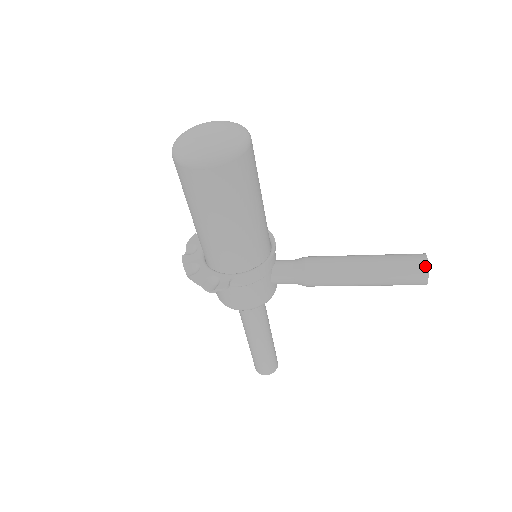
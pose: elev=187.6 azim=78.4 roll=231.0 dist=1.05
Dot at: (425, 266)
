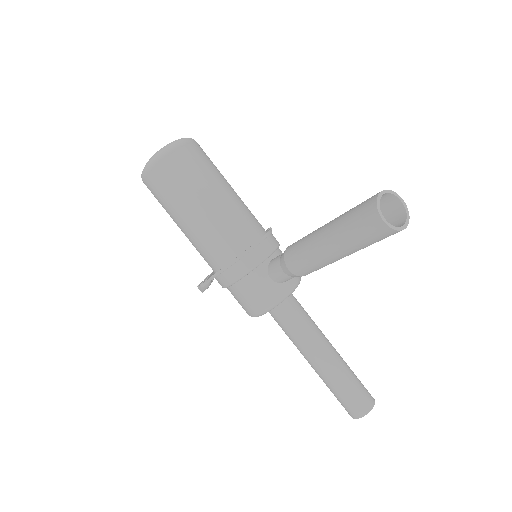
Dot at: (373, 203)
